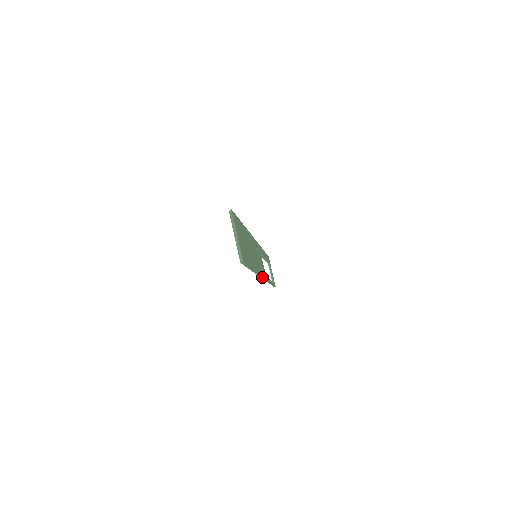
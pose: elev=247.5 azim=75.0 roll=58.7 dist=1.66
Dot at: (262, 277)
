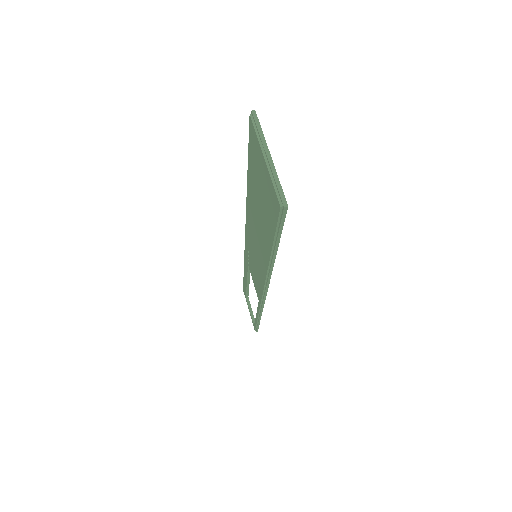
Dot at: (266, 291)
